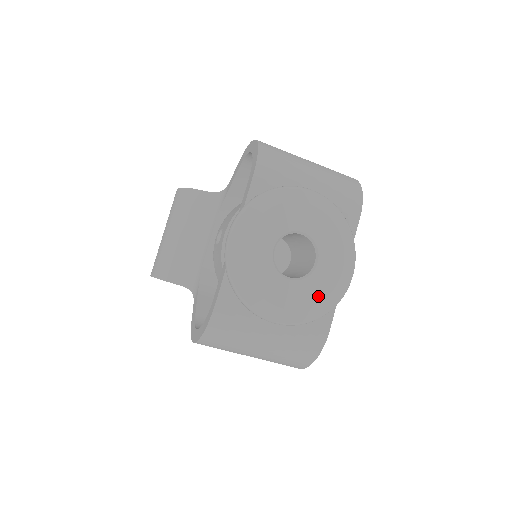
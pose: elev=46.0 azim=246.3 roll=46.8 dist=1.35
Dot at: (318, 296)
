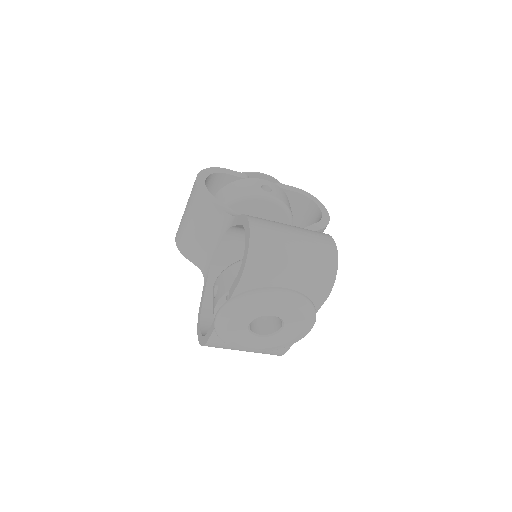
Dot at: (280, 343)
